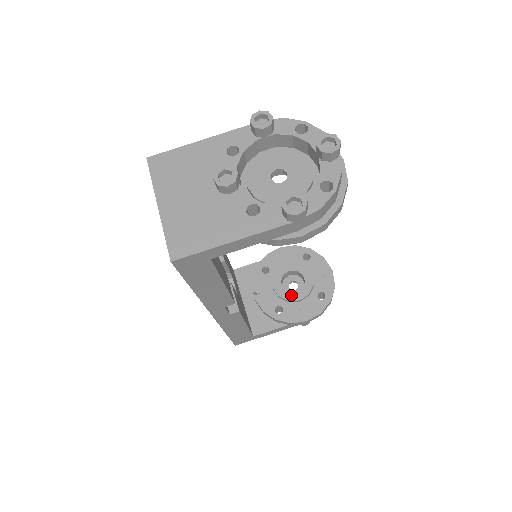
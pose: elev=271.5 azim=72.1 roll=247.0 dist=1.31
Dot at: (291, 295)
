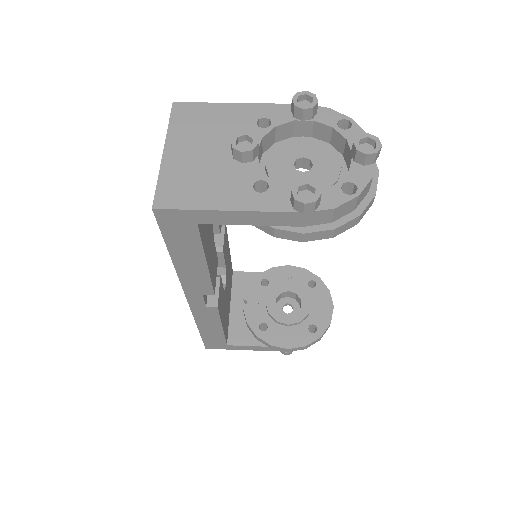
Dot at: (281, 316)
